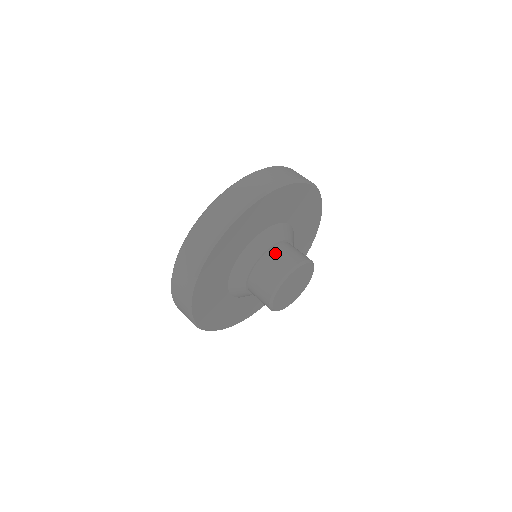
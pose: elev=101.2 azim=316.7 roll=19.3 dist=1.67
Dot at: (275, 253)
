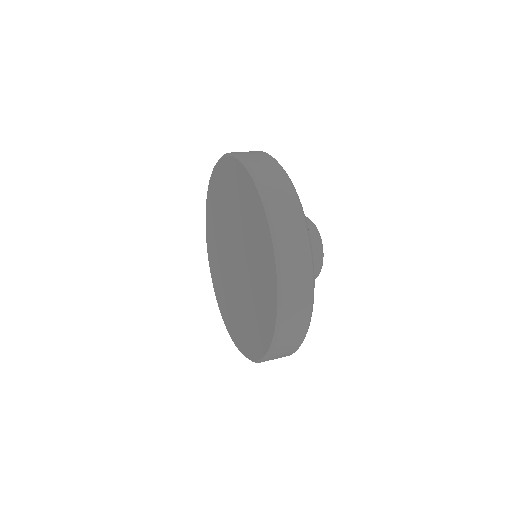
Dot at: occluded
